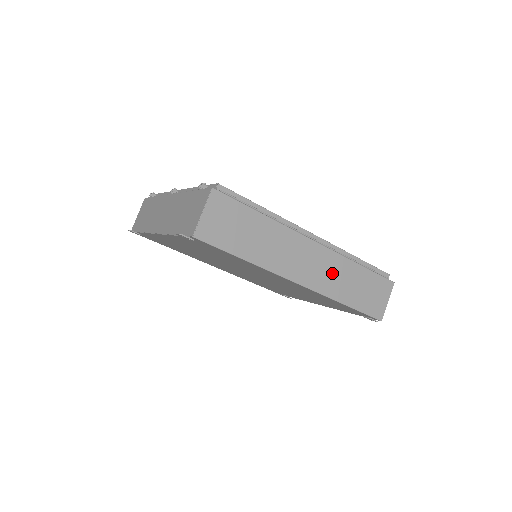
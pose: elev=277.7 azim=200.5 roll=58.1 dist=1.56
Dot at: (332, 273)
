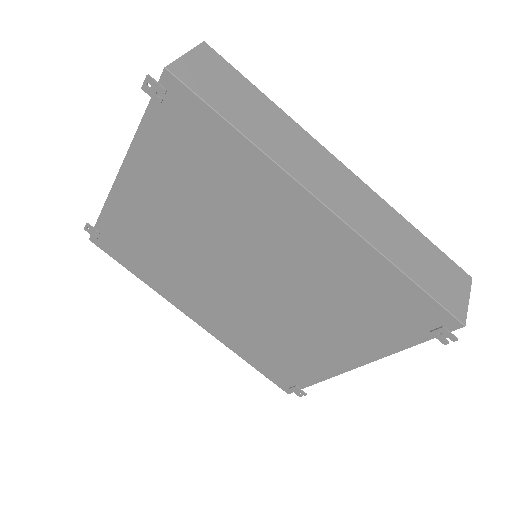
Dot at: (373, 216)
